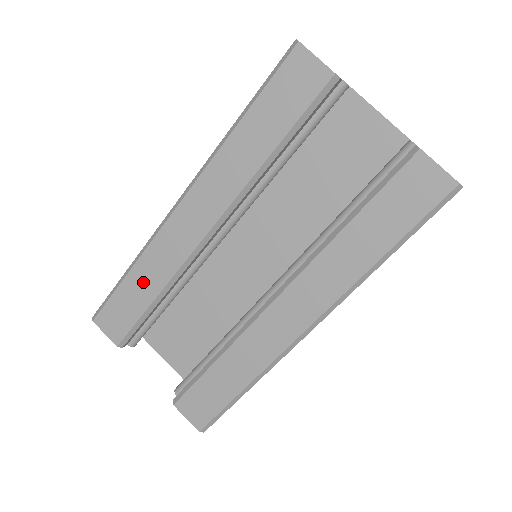
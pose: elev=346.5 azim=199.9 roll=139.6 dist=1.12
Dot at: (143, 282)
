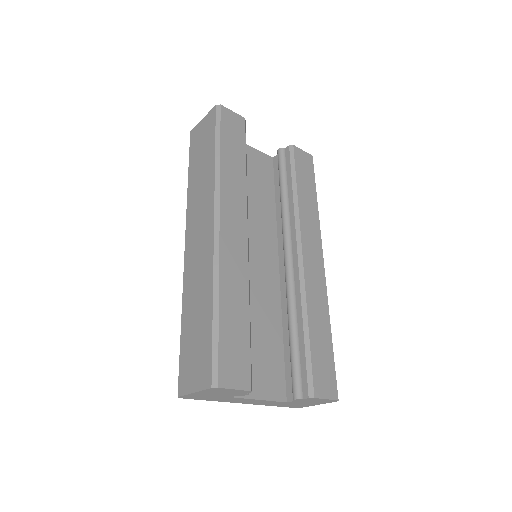
Dot at: (234, 305)
